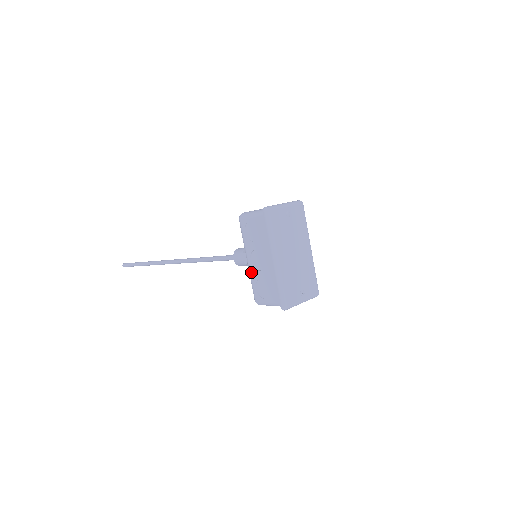
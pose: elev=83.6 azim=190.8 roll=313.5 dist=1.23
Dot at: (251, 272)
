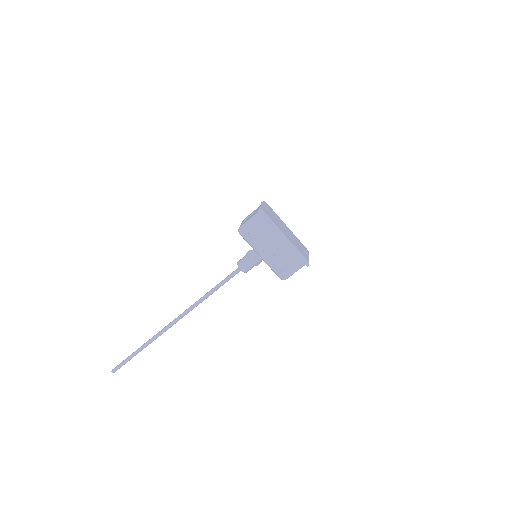
Dot at: (269, 261)
